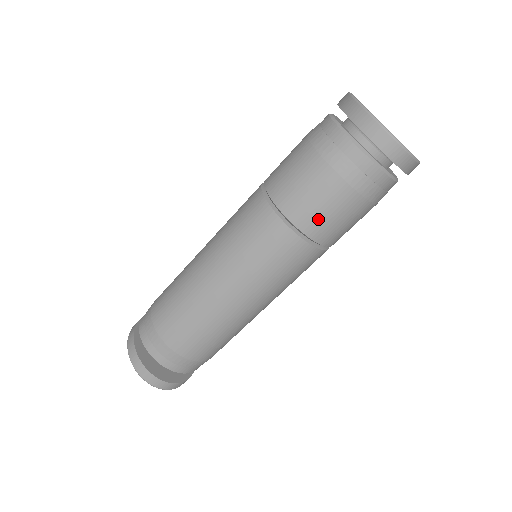
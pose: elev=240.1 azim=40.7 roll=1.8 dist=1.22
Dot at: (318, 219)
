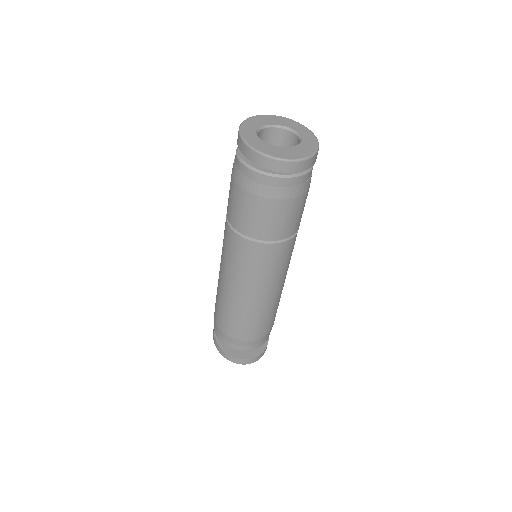
Dot at: (272, 228)
